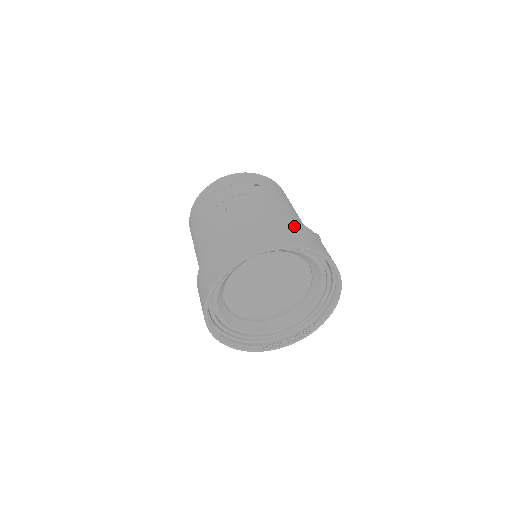
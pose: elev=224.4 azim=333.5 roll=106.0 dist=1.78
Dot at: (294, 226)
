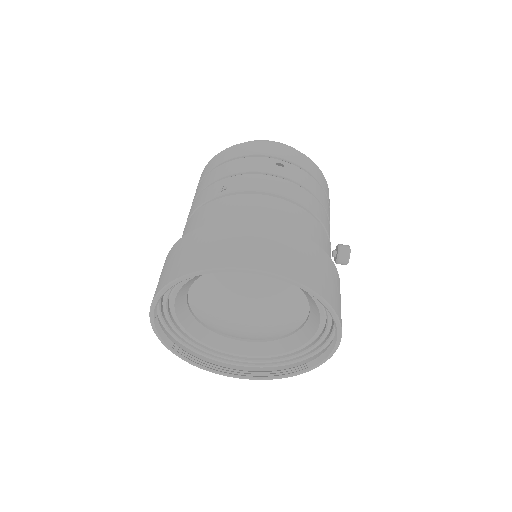
Dot at: (292, 240)
